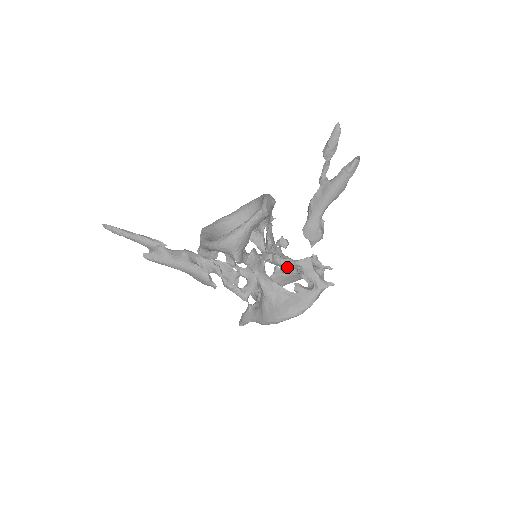
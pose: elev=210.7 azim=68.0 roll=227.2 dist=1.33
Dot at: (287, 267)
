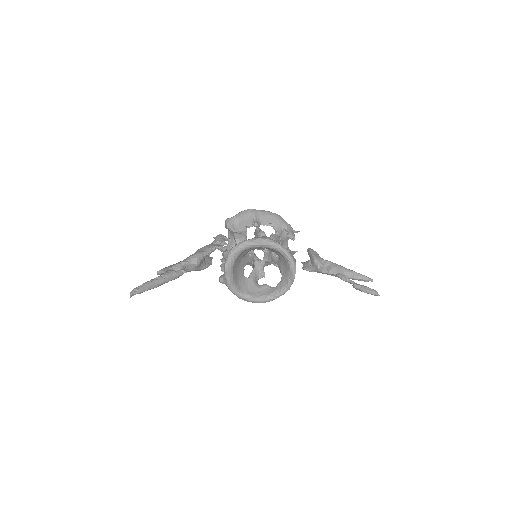
Dot at: occluded
